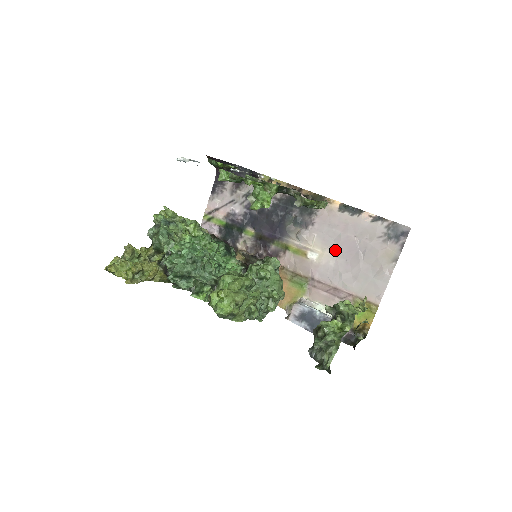
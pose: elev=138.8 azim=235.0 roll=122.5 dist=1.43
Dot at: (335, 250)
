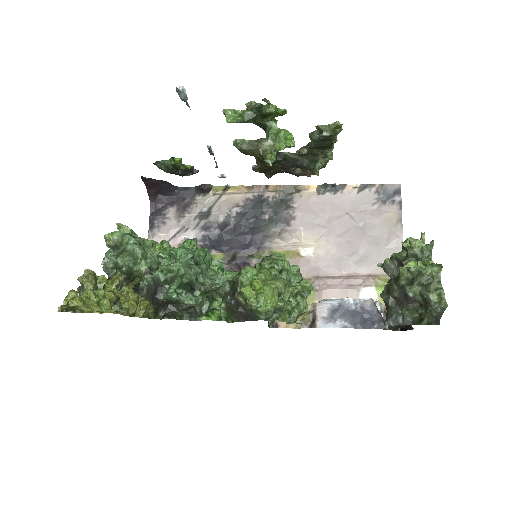
Dot at: (331, 236)
